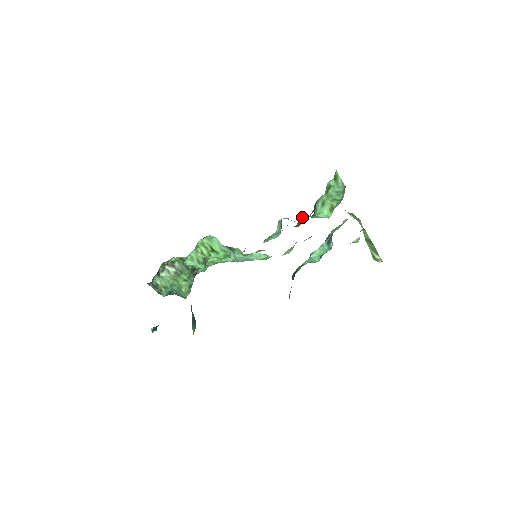
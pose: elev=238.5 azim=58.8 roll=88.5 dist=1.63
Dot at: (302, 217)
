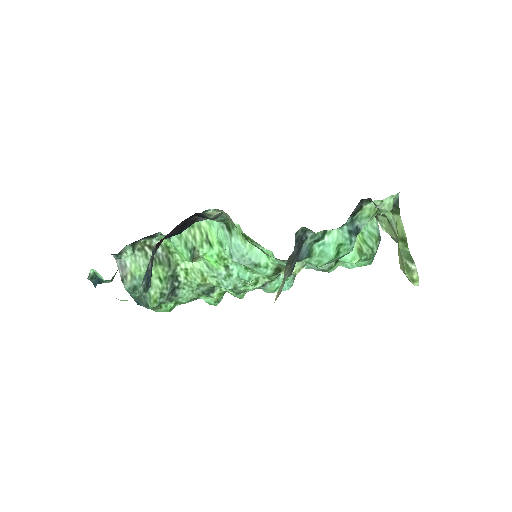
Dot at: occluded
